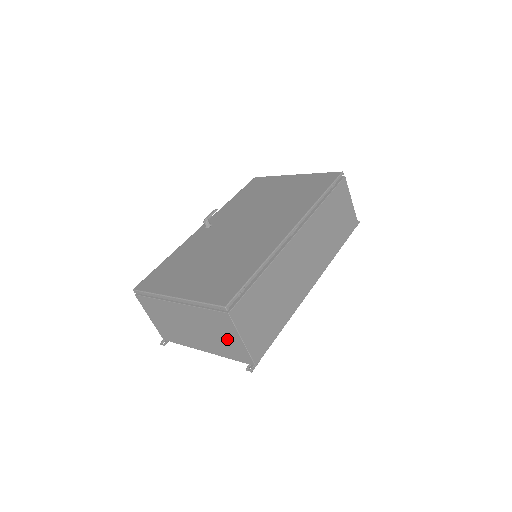
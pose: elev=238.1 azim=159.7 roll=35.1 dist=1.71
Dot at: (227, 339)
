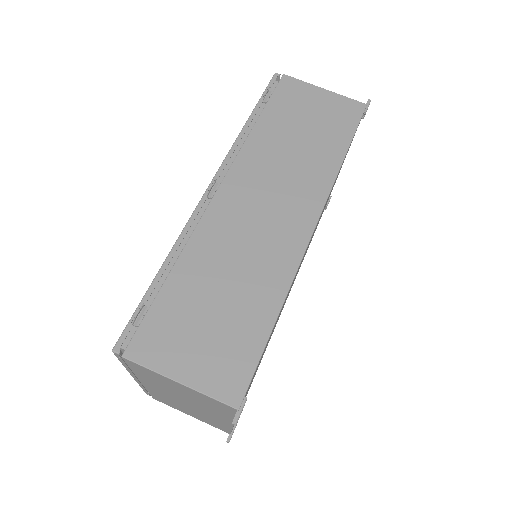
Dot at: (186, 392)
